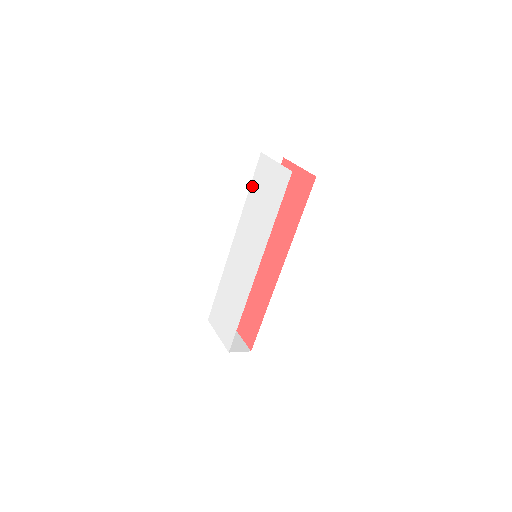
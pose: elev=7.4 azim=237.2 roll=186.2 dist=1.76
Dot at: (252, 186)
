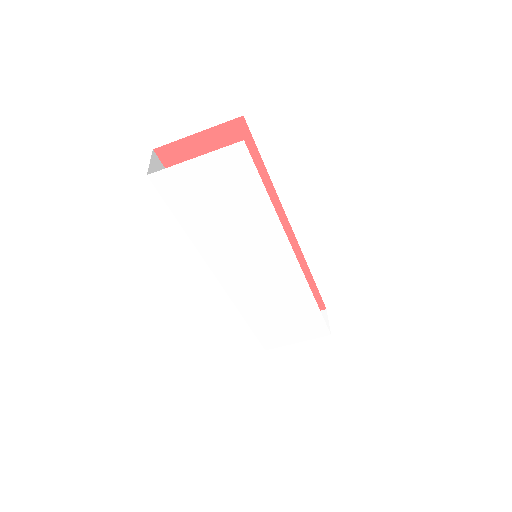
Dot at: (181, 216)
